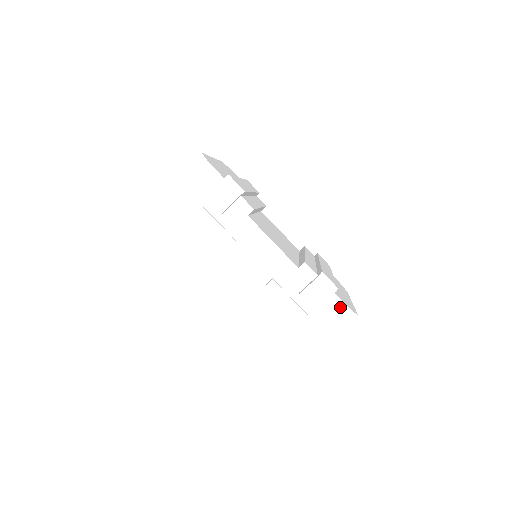
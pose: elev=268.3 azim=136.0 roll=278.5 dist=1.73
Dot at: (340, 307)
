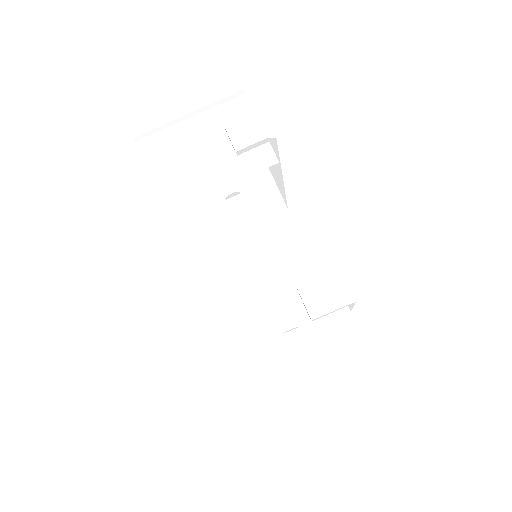
Dot at: (350, 331)
